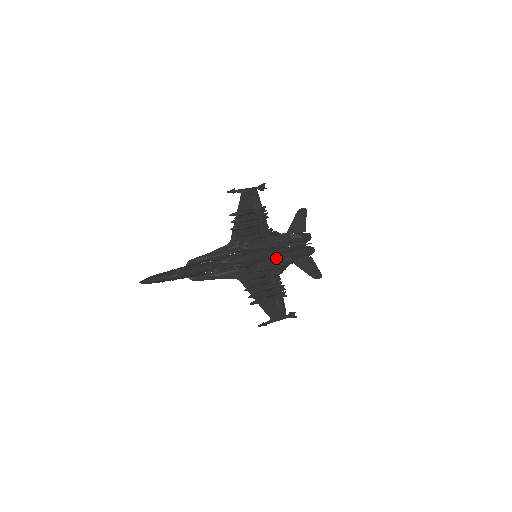
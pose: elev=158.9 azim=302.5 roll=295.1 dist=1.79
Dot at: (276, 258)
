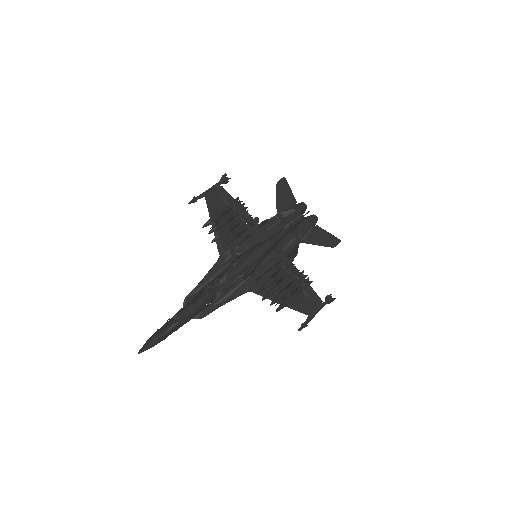
Dot at: (279, 247)
